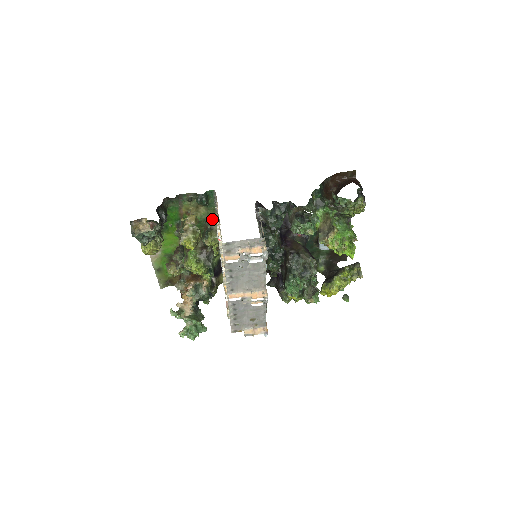
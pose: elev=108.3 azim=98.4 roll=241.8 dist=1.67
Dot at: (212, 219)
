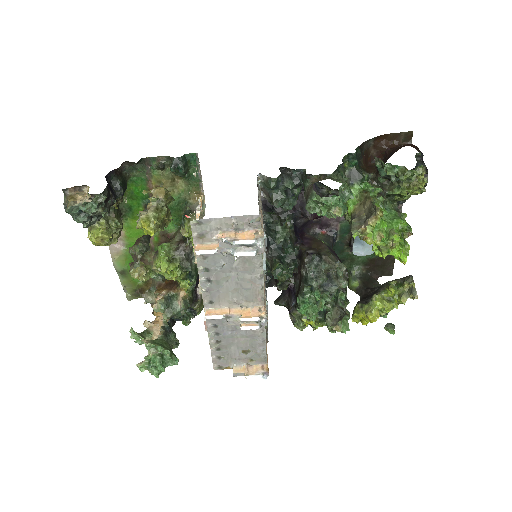
Dot at: (195, 200)
